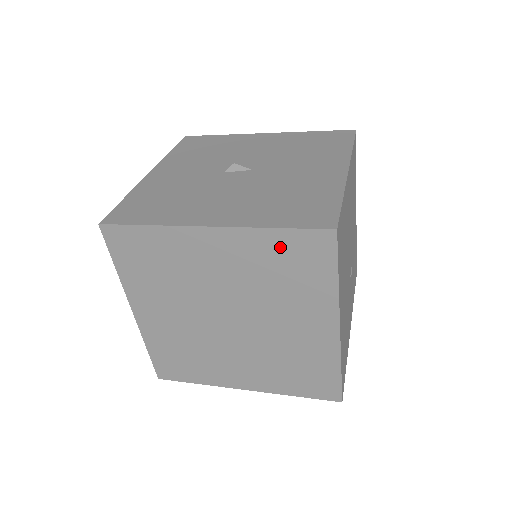
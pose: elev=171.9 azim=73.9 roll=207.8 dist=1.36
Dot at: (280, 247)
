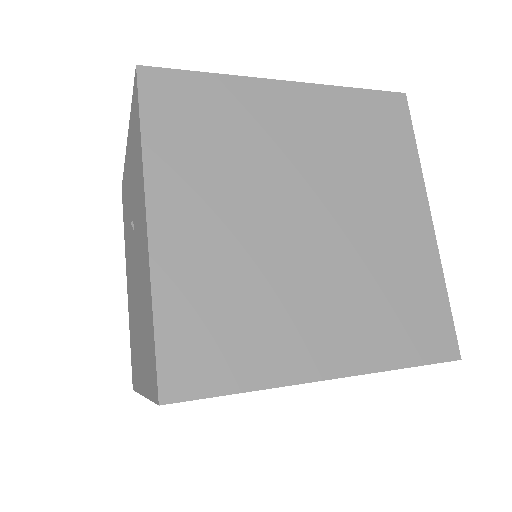
Dot at: (360, 109)
